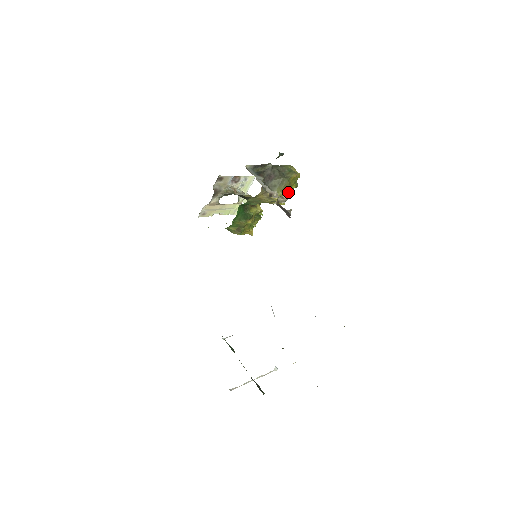
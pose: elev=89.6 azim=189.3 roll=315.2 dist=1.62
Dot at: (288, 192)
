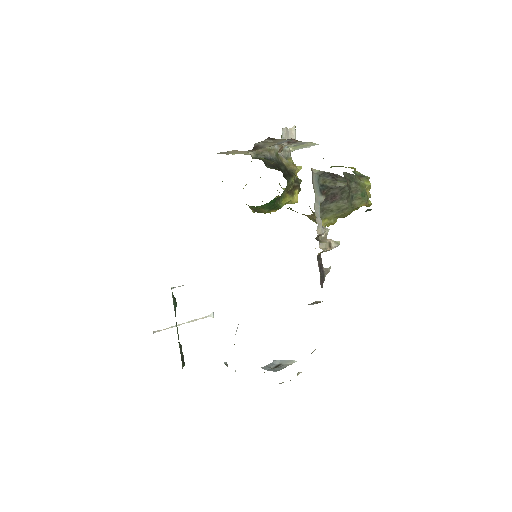
Dot at: occluded
